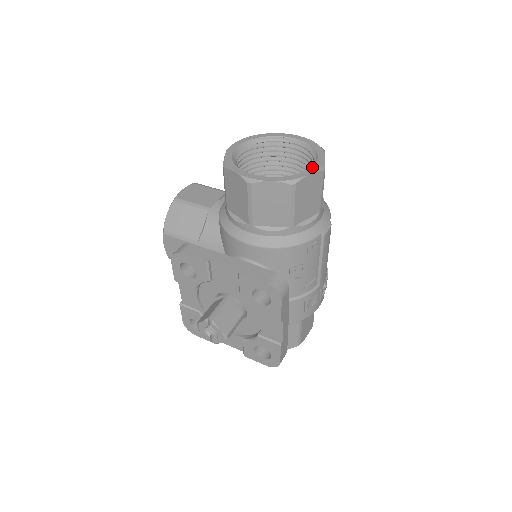
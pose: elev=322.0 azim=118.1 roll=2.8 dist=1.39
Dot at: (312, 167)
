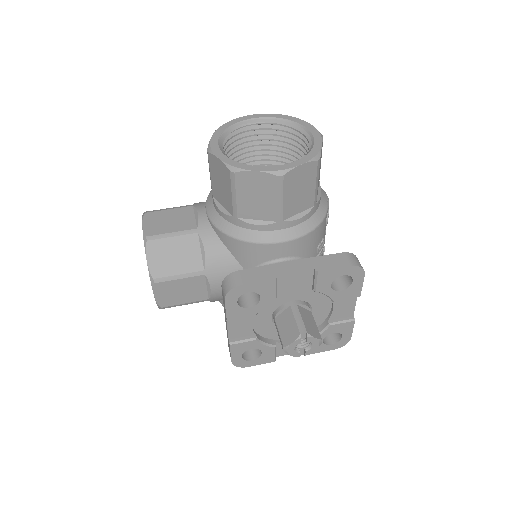
Dot at: (314, 137)
